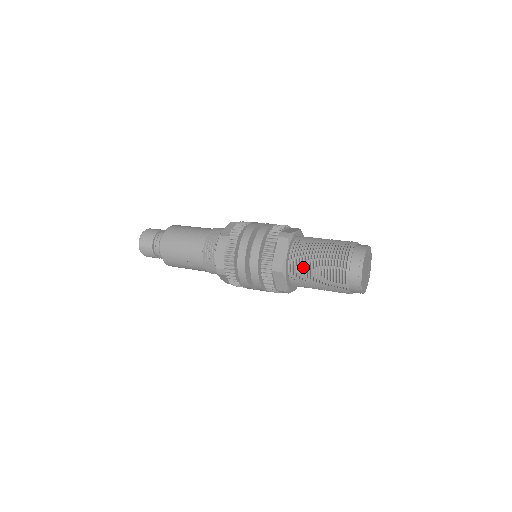
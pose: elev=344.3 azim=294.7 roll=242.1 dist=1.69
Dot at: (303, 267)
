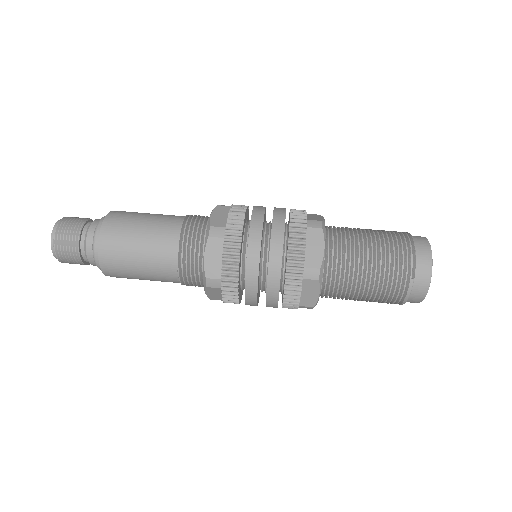
Dot at: (340, 297)
